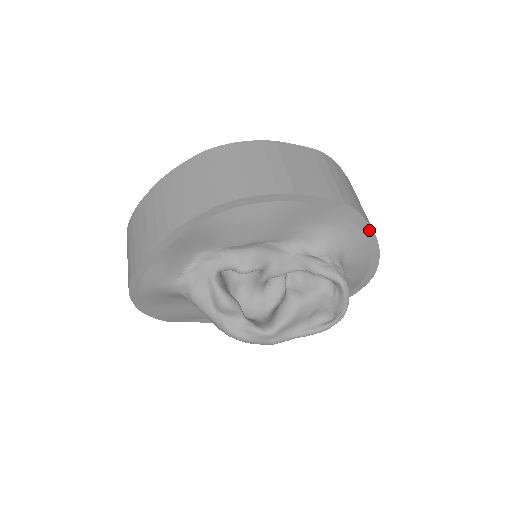
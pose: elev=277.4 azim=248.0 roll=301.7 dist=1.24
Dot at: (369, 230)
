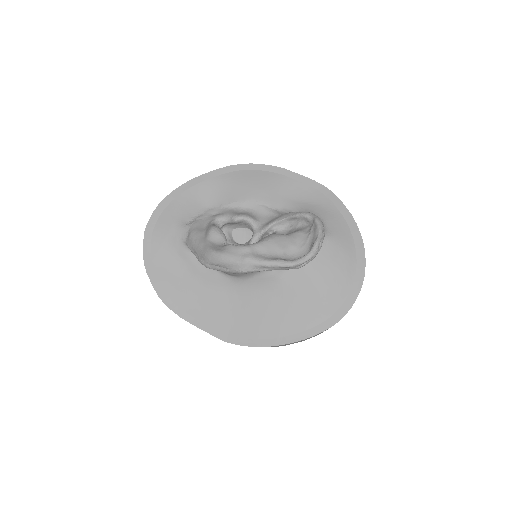
Dot at: (348, 214)
